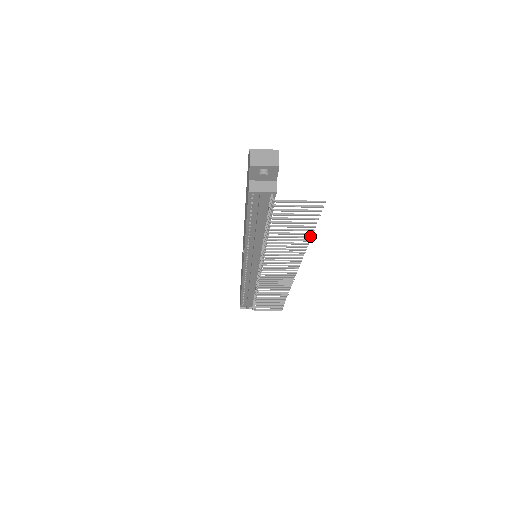
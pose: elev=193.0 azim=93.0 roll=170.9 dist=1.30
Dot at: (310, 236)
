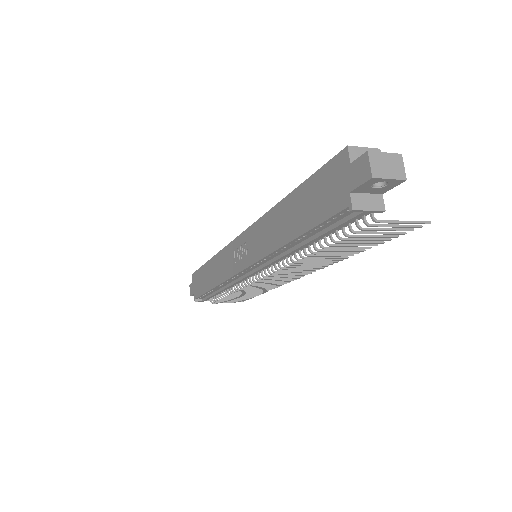
Dot at: (364, 249)
